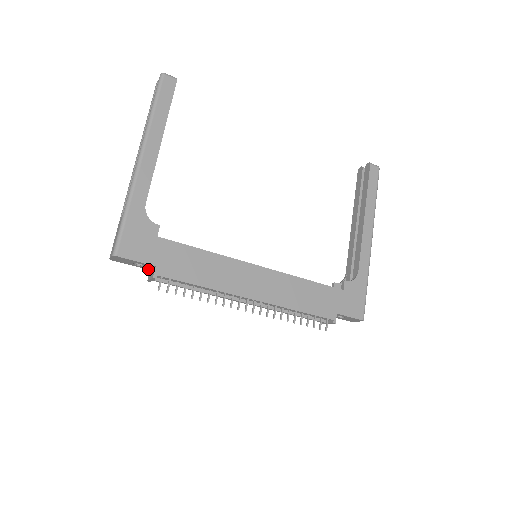
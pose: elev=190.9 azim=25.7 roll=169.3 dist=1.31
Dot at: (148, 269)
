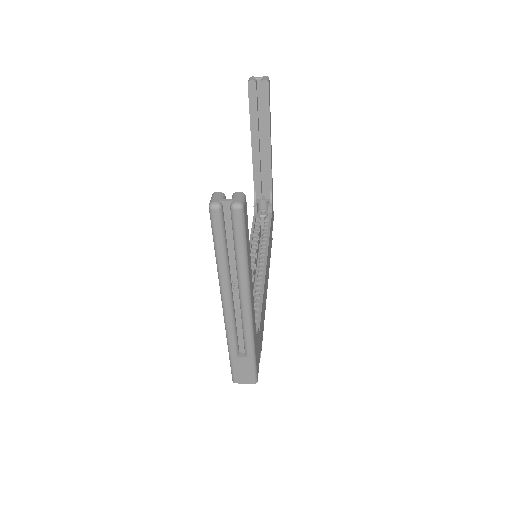
Dot at: occluded
